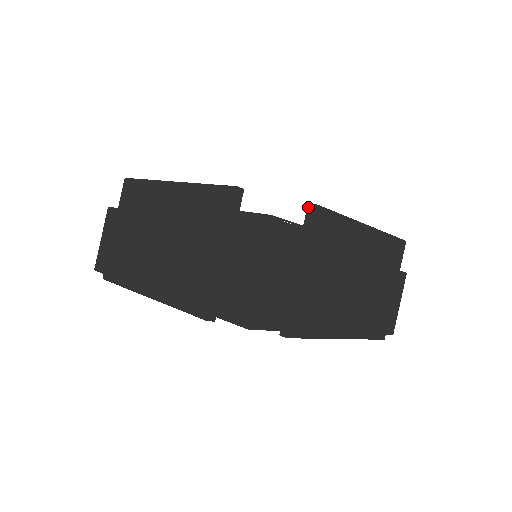
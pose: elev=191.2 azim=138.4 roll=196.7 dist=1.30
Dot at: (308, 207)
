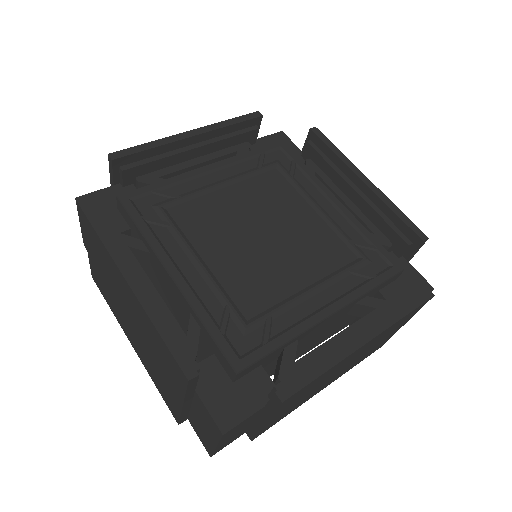
Dot at: (274, 395)
